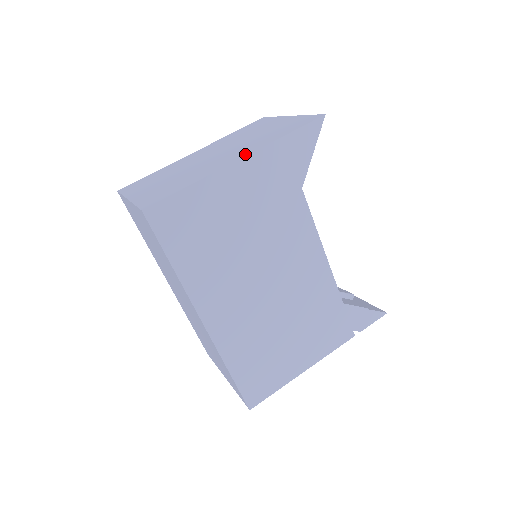
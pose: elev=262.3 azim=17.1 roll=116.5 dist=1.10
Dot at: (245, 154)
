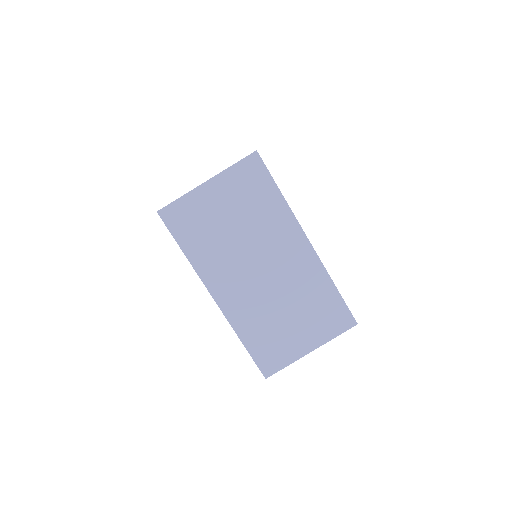
Dot at: occluded
